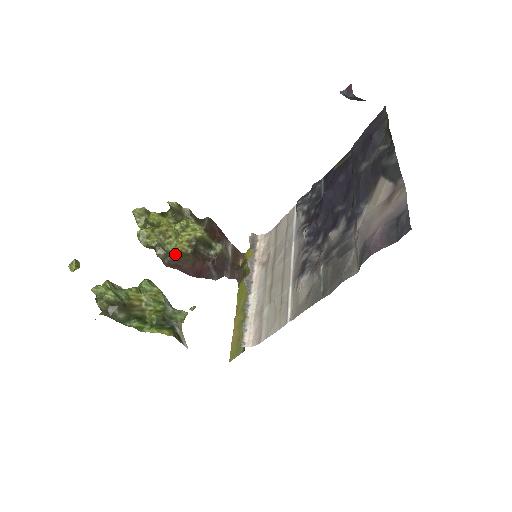
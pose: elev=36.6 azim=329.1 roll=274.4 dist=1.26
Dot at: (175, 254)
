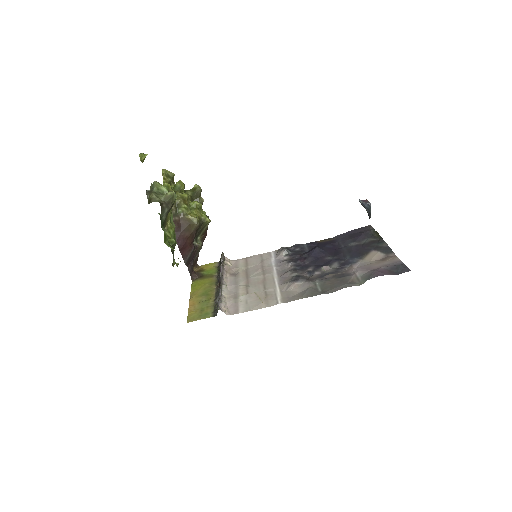
Dot at: (185, 219)
